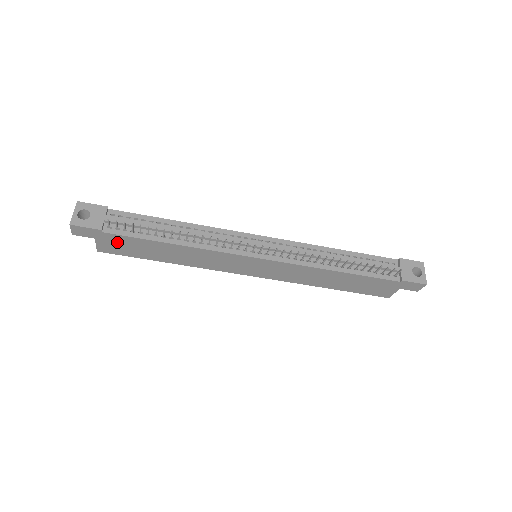
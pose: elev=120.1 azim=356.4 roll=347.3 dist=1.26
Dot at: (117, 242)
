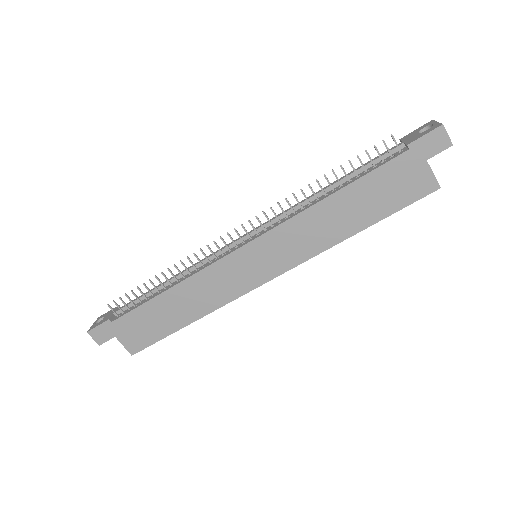
Dot at: (132, 327)
